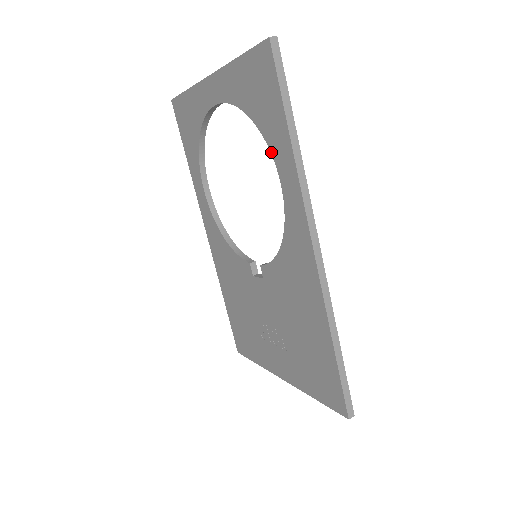
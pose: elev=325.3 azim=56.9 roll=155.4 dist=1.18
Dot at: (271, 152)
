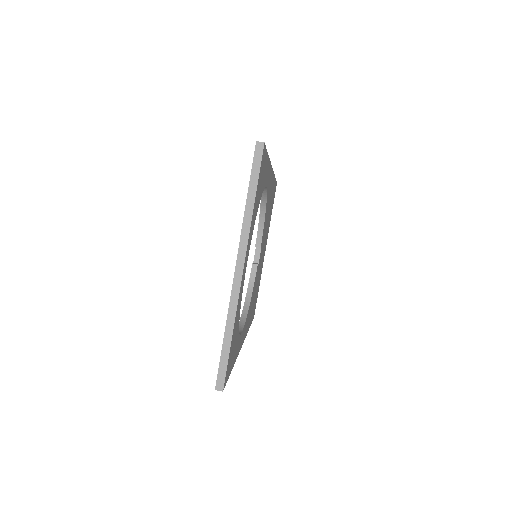
Dot at: occluded
